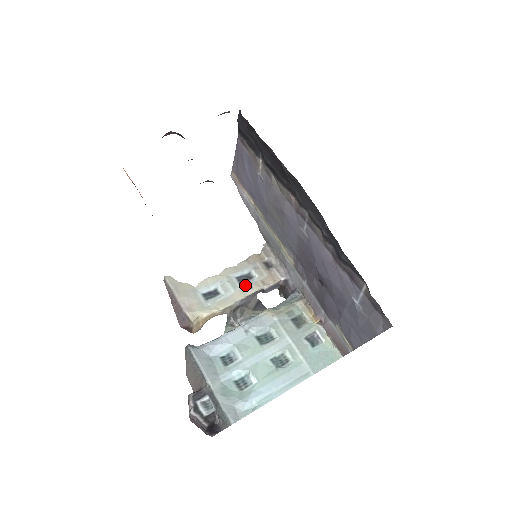
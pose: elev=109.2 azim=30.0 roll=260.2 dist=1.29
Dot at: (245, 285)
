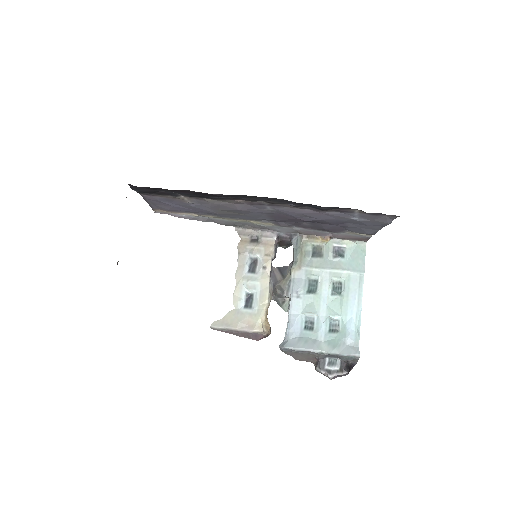
Dot at: (260, 270)
